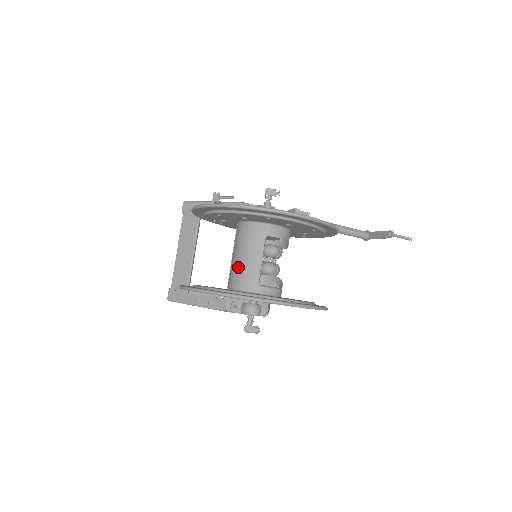
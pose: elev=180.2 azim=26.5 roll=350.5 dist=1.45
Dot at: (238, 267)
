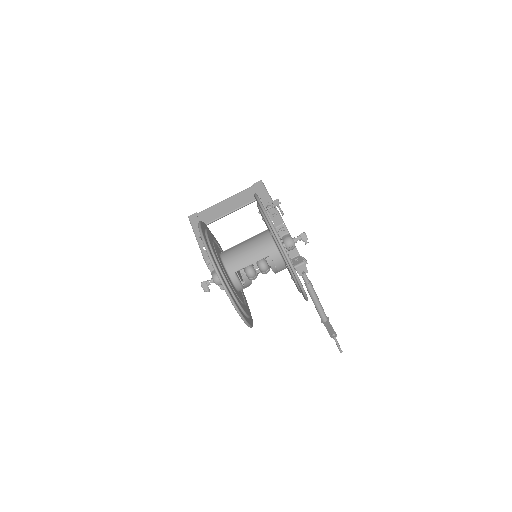
Dot at: (238, 251)
